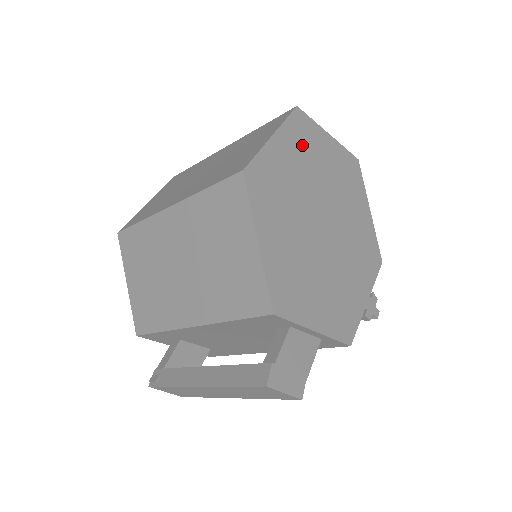
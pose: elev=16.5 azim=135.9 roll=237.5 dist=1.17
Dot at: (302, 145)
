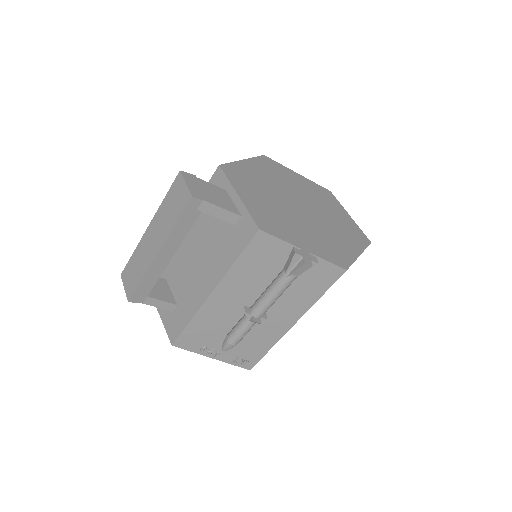
Dot at: (319, 193)
